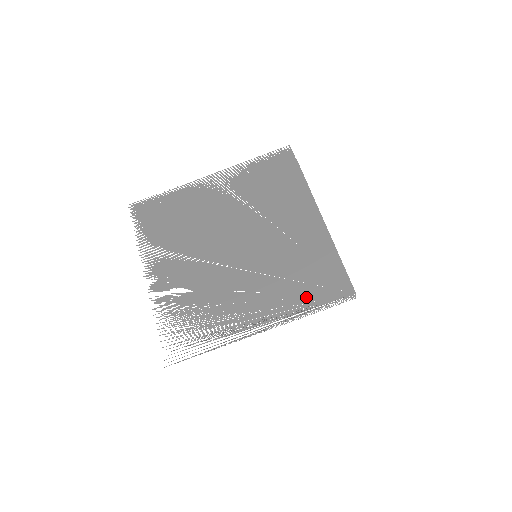
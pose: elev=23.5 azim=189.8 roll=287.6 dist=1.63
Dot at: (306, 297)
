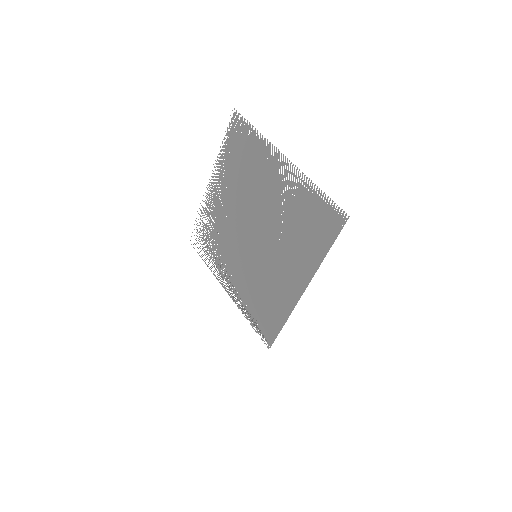
Dot at: (253, 312)
